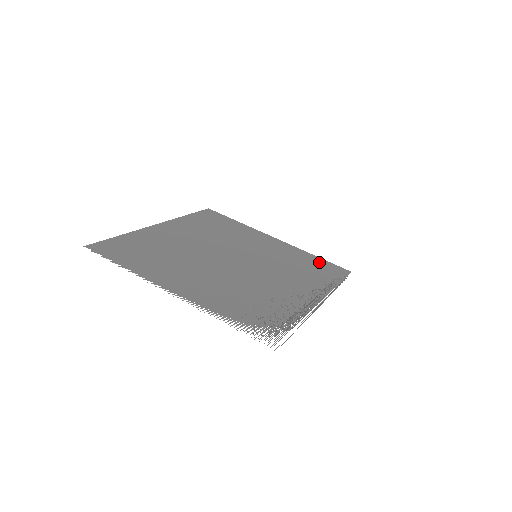
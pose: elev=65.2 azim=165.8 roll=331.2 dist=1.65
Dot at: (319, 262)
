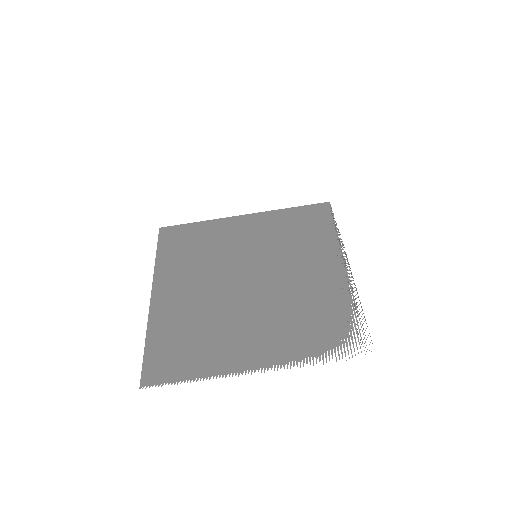
Dot at: (300, 214)
